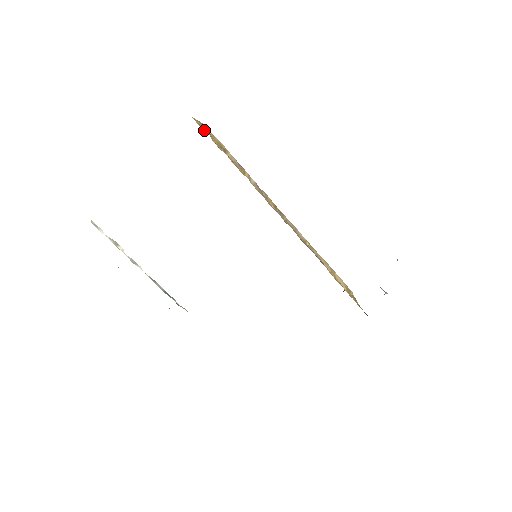
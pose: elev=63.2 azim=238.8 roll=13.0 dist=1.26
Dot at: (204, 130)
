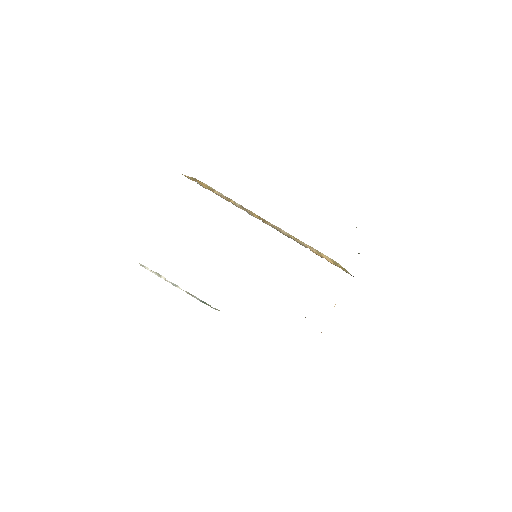
Dot at: (195, 181)
